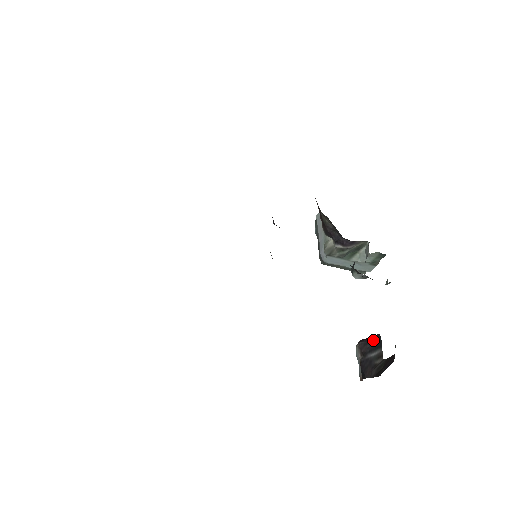
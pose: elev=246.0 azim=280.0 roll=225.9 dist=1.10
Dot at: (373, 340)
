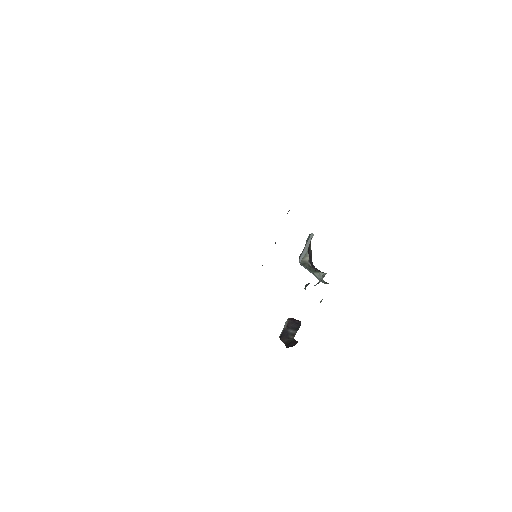
Dot at: (296, 324)
